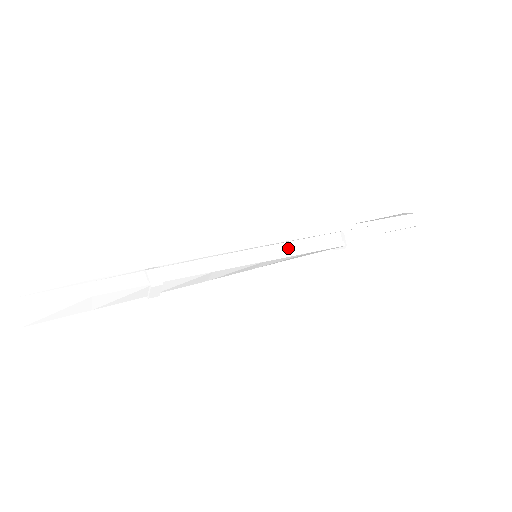
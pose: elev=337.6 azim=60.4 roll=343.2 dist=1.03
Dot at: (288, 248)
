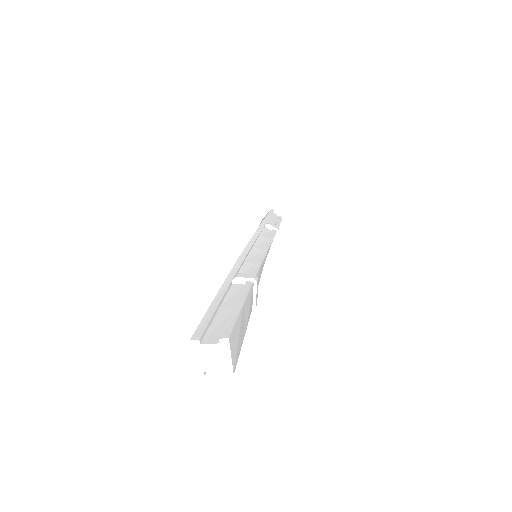
Dot at: (262, 242)
